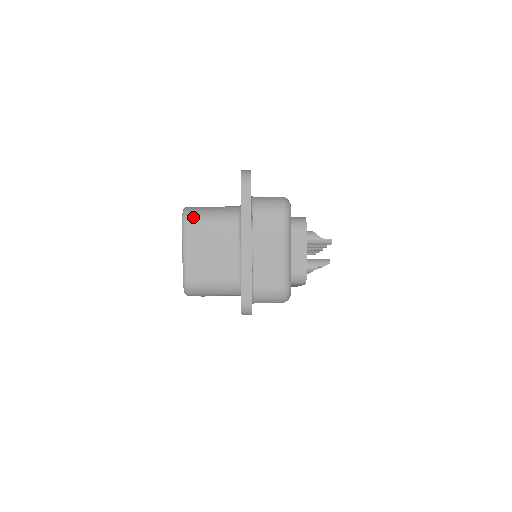
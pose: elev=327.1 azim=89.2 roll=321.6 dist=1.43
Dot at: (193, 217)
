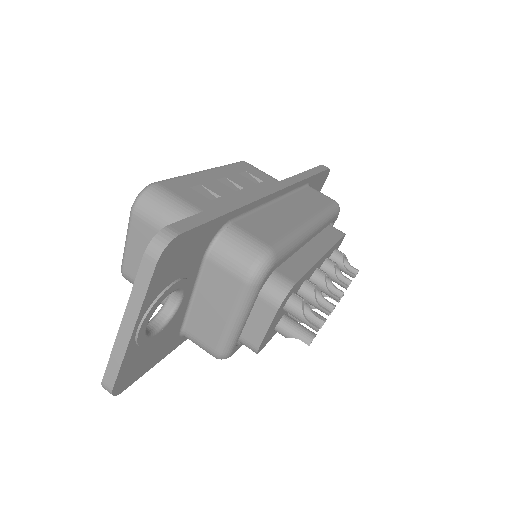
Dot at: (144, 210)
